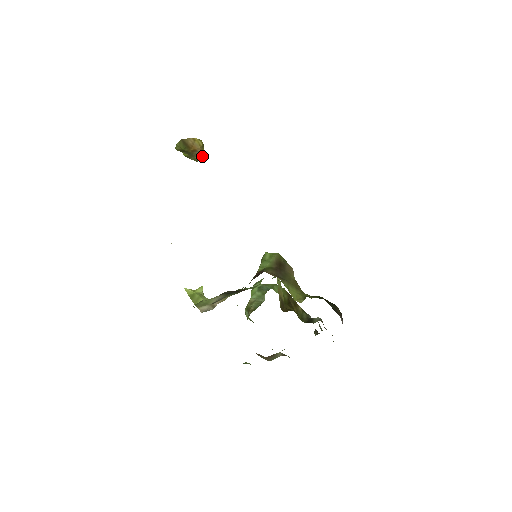
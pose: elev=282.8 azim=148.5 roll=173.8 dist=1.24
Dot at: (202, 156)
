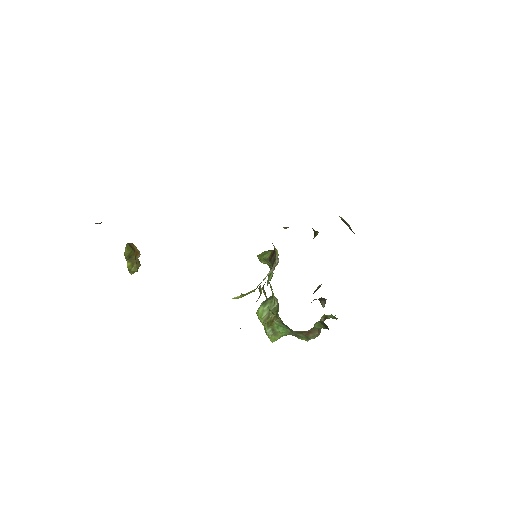
Dot at: (139, 264)
